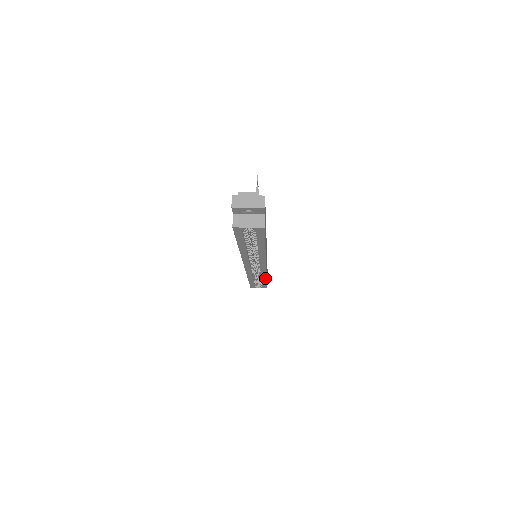
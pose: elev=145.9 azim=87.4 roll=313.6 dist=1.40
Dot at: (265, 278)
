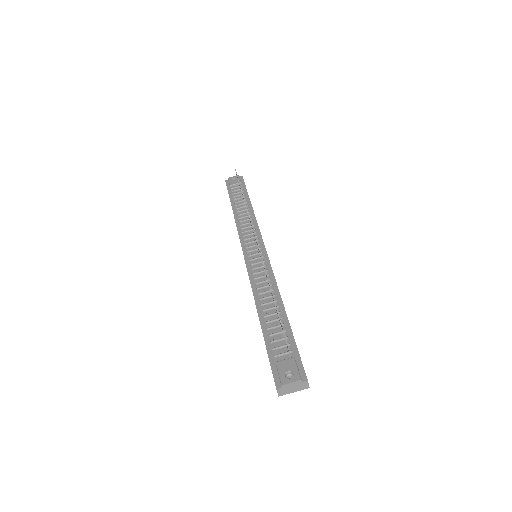
Dot at: occluded
